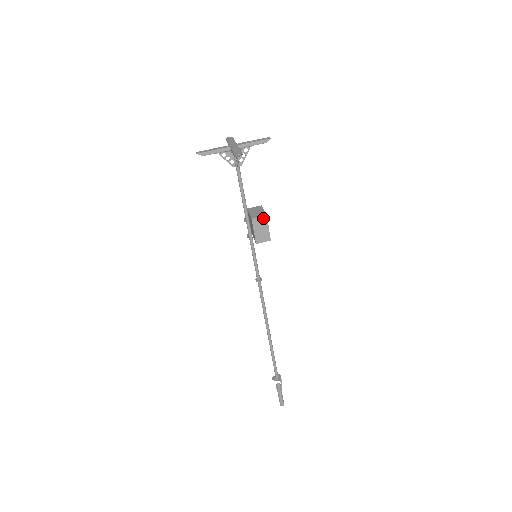
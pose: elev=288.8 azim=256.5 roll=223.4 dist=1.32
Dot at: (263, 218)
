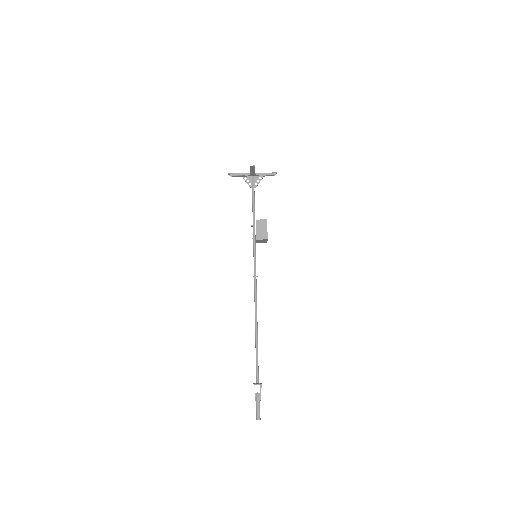
Dot at: (264, 221)
